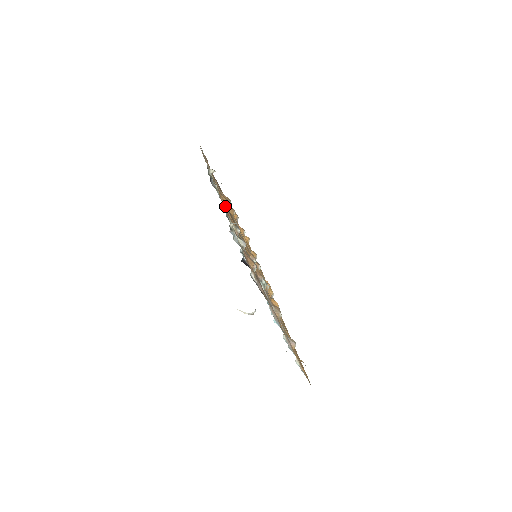
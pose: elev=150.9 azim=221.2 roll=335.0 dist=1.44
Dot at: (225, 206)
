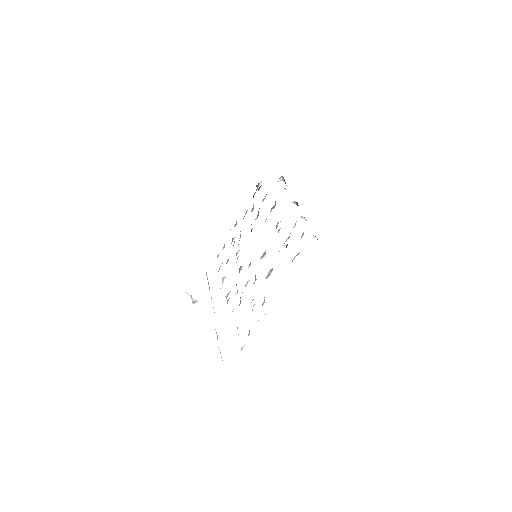
Dot at: occluded
